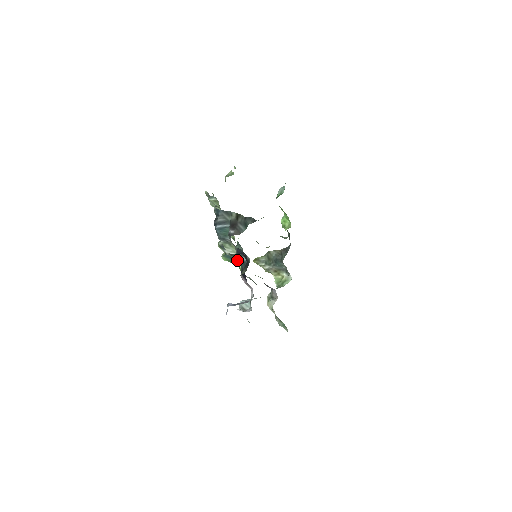
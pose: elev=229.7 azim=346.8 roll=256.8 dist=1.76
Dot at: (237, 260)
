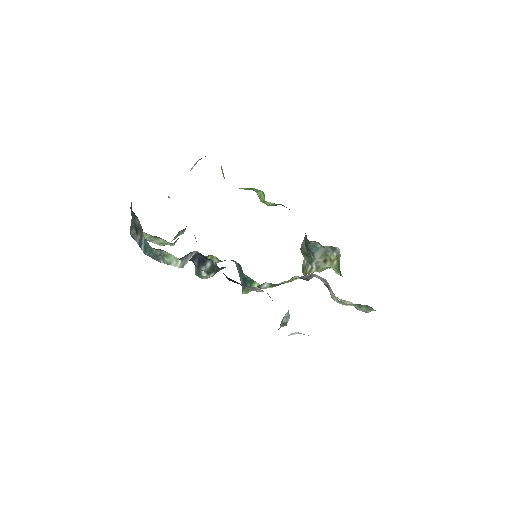
Dot at: (248, 280)
